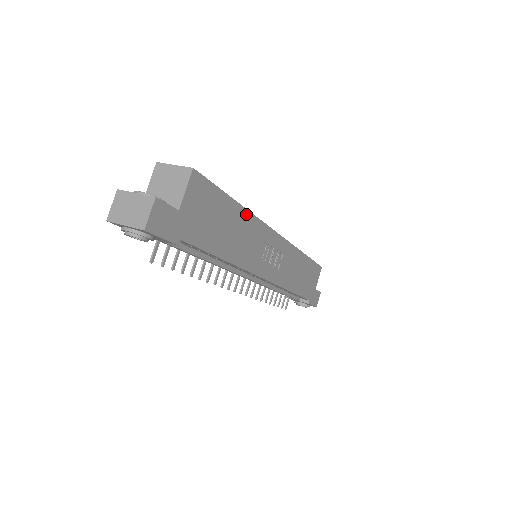
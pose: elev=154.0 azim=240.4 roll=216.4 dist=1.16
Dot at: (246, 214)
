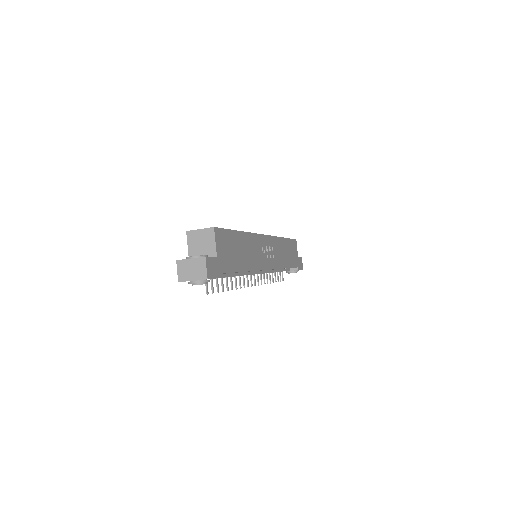
Dot at: (246, 235)
